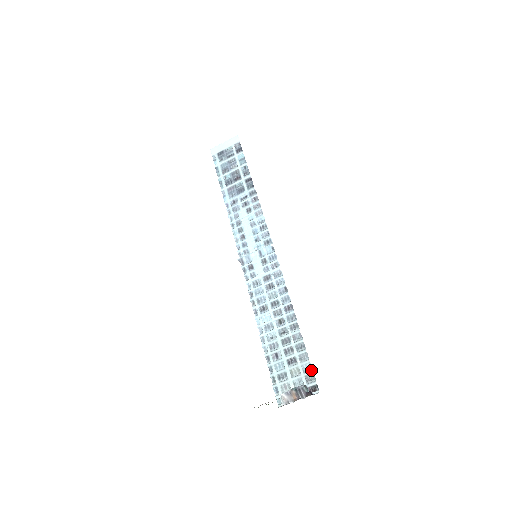
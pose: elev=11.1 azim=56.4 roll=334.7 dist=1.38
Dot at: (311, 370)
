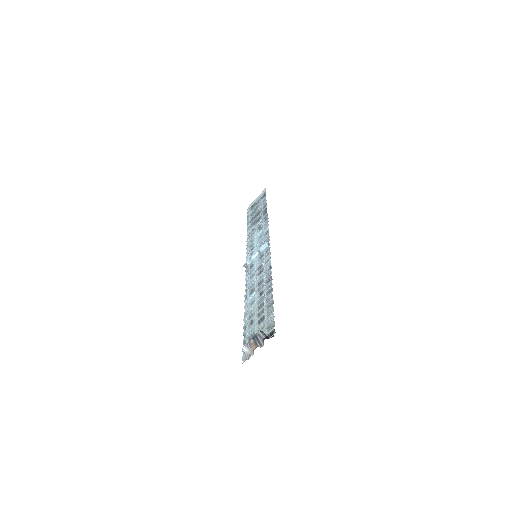
Dot at: (273, 319)
